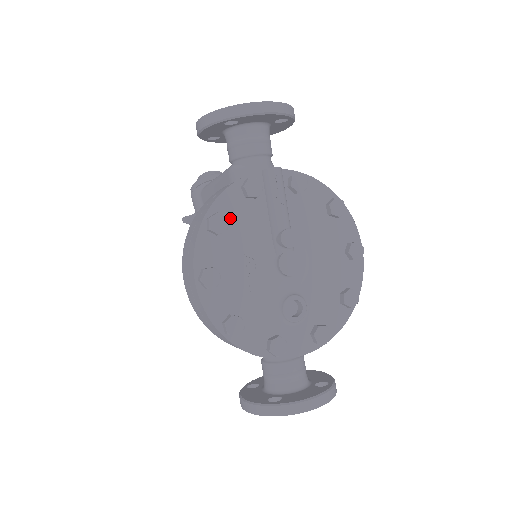
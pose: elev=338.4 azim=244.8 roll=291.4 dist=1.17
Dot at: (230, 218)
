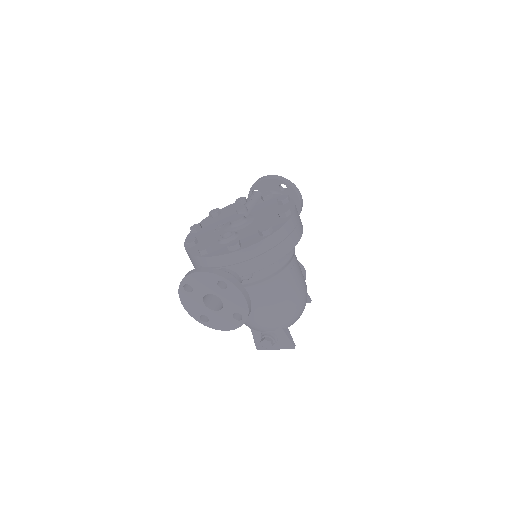
Dot at: (224, 212)
